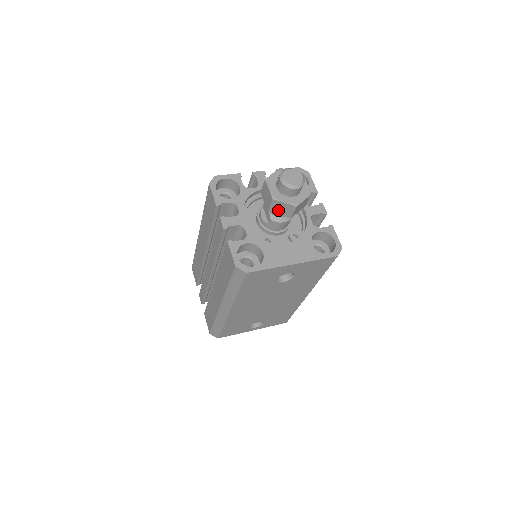
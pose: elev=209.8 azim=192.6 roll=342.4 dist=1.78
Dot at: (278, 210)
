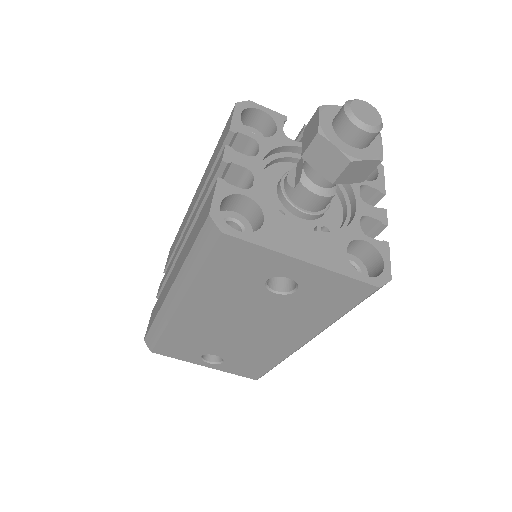
Dot at: (318, 160)
